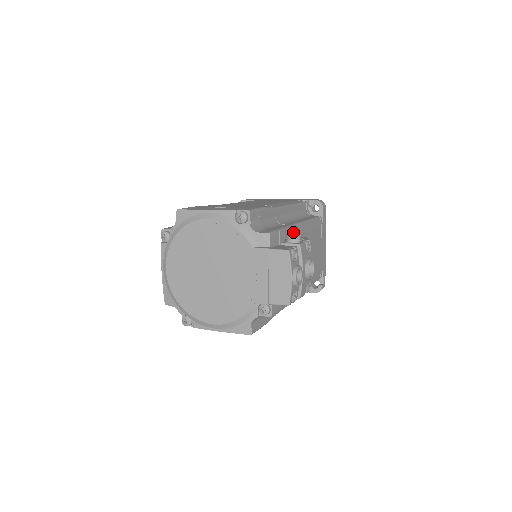
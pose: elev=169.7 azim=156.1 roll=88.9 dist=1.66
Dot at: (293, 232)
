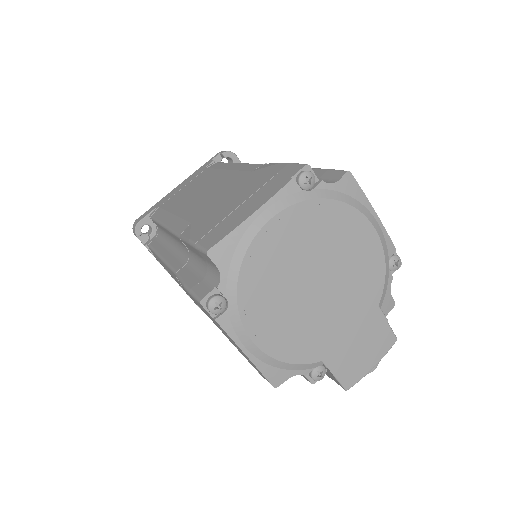
Dot at: occluded
